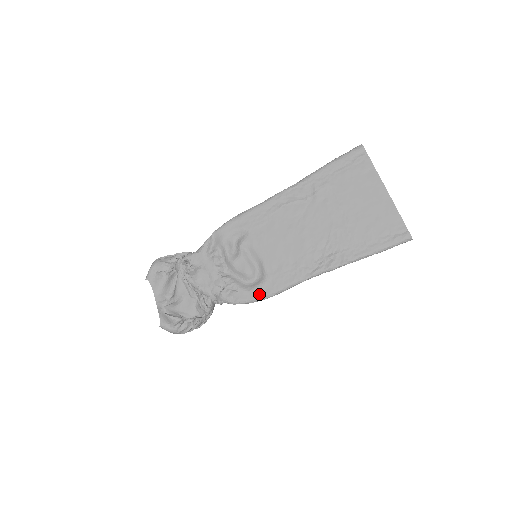
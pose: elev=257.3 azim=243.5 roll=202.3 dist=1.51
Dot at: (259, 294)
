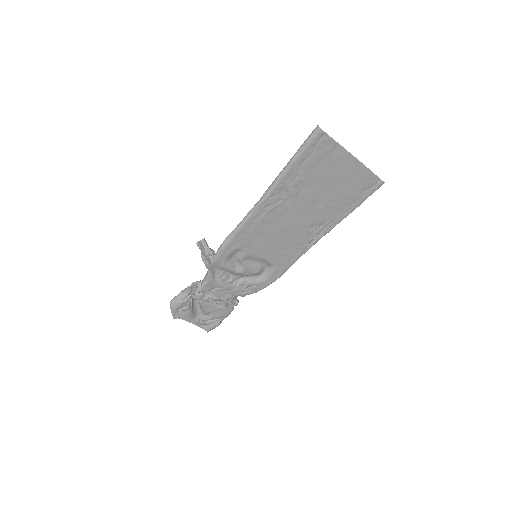
Dot at: (274, 279)
